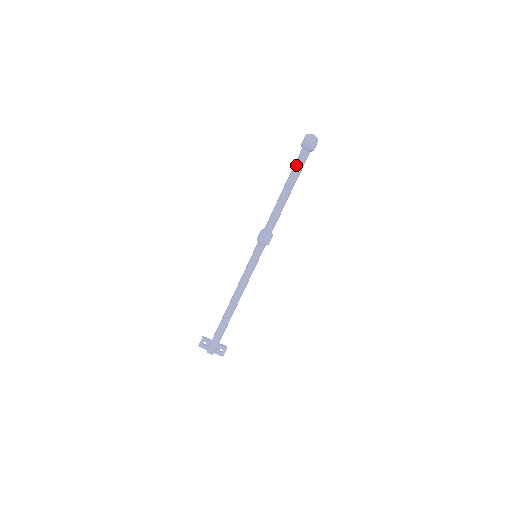
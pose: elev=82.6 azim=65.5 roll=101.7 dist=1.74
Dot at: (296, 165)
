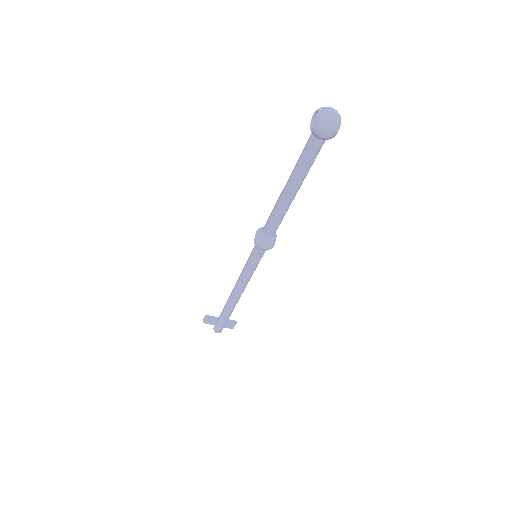
Dot at: (303, 159)
